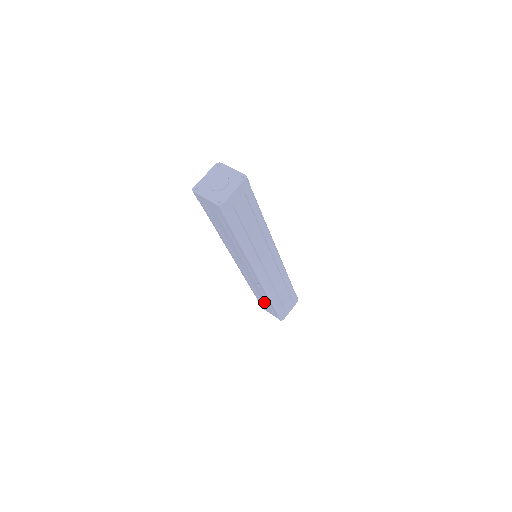
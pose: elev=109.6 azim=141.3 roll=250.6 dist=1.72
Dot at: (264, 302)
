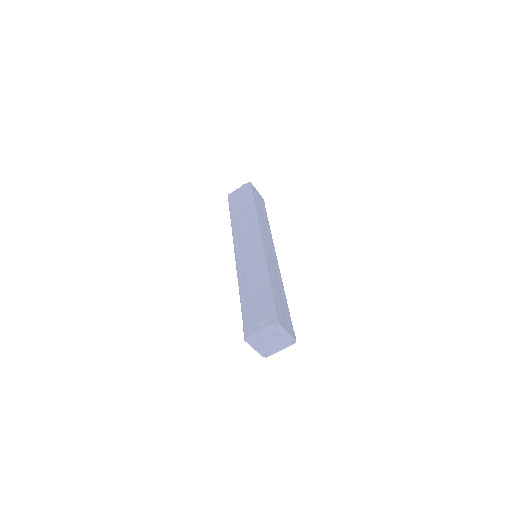
Dot at: occluded
